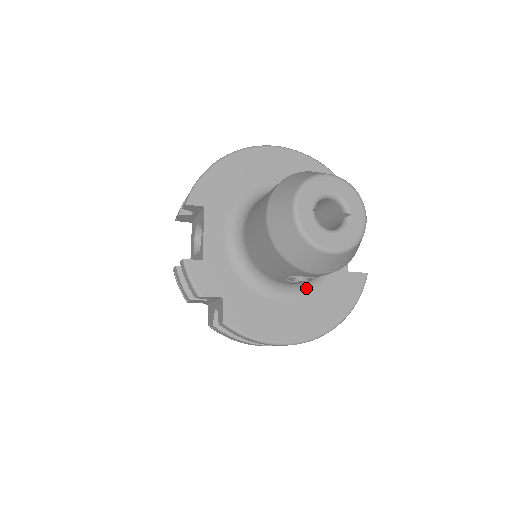
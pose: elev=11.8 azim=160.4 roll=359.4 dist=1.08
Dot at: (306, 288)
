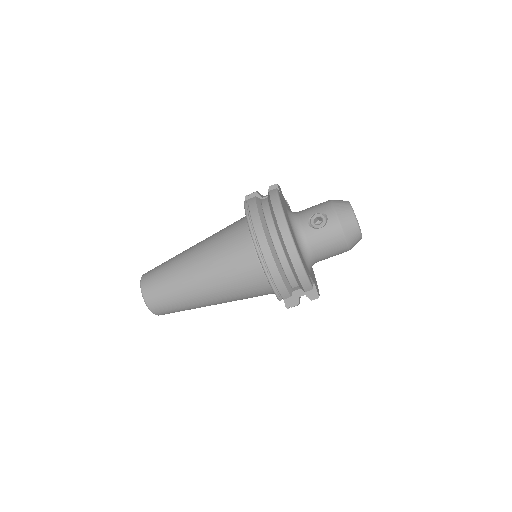
Dot at: (299, 242)
